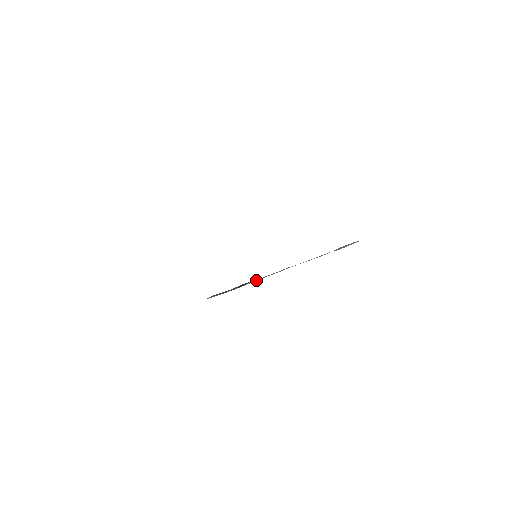
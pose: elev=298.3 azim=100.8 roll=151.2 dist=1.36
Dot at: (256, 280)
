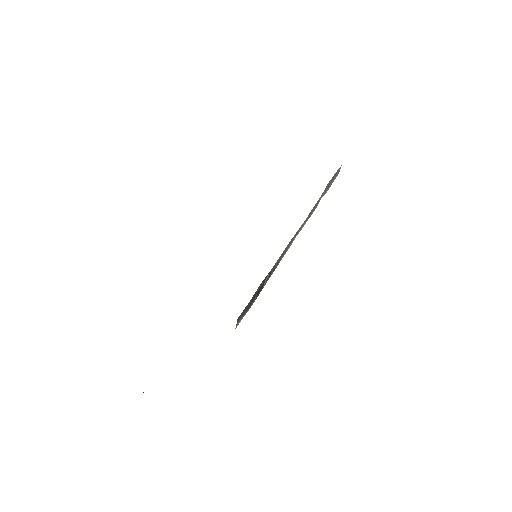
Dot at: (270, 274)
